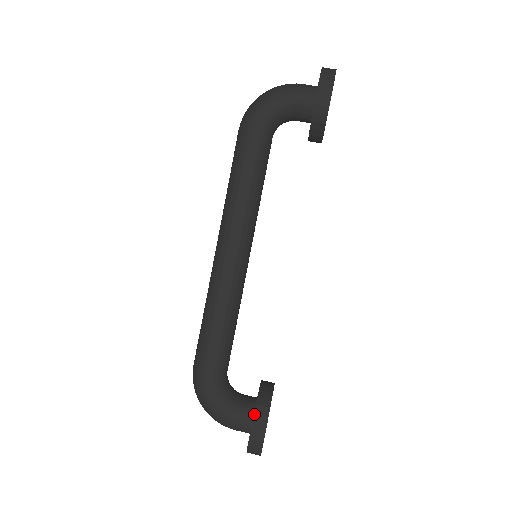
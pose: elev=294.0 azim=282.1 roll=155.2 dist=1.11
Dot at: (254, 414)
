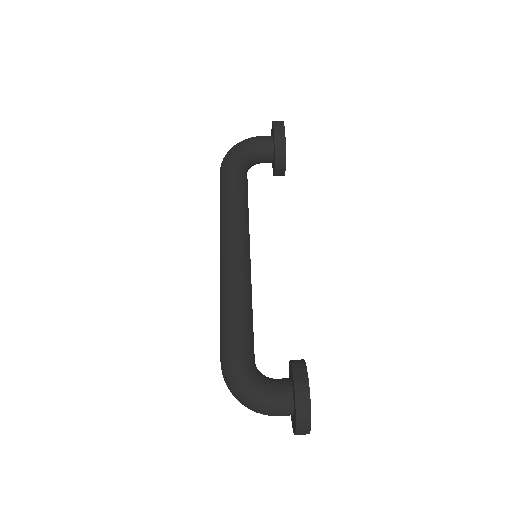
Dot at: (293, 375)
